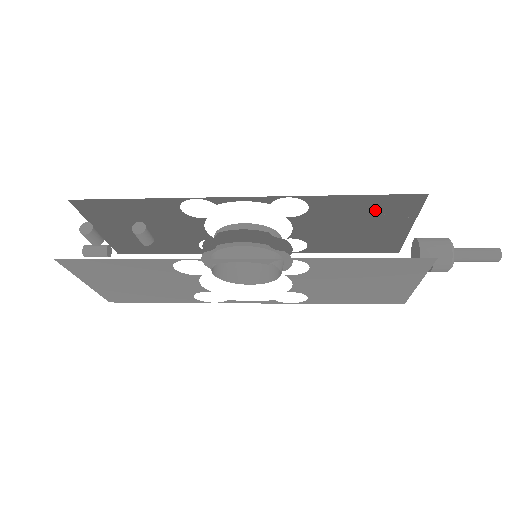
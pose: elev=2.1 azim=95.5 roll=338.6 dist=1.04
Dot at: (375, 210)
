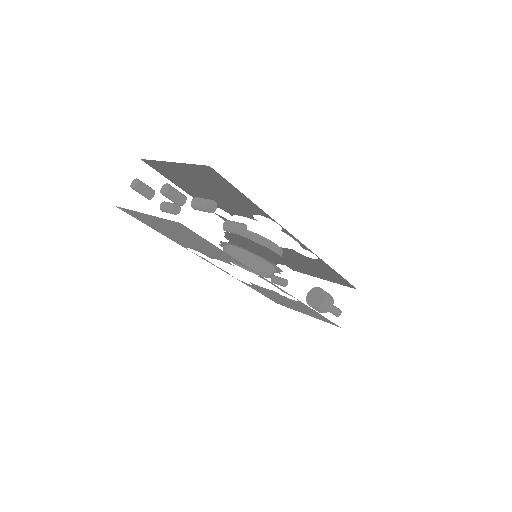
Dot at: (329, 274)
